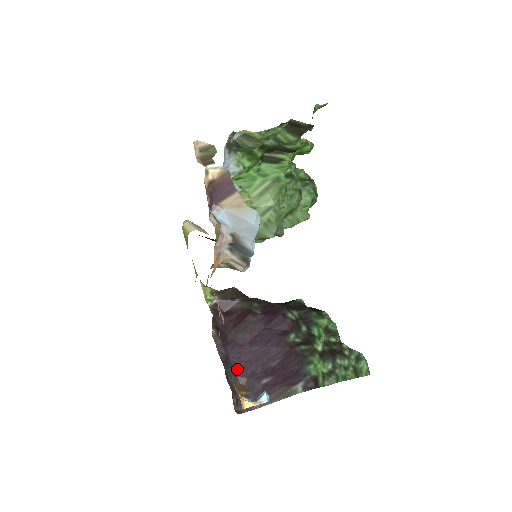
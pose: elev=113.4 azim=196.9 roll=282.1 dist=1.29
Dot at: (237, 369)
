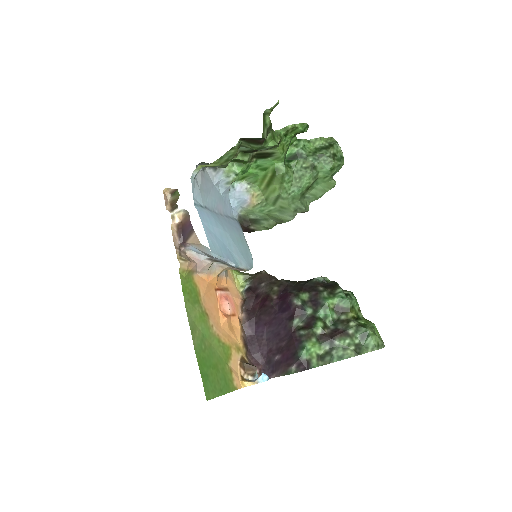
Dot at: (260, 346)
